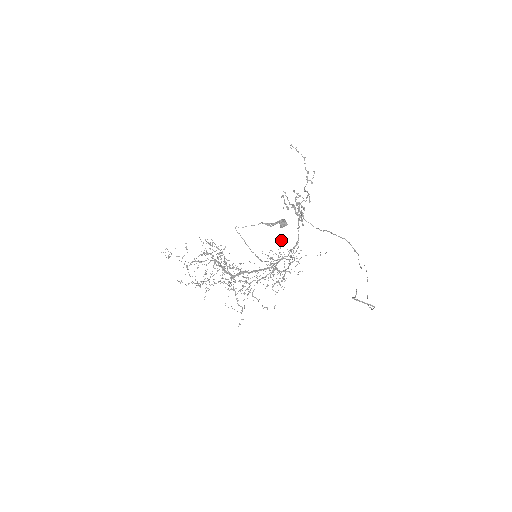
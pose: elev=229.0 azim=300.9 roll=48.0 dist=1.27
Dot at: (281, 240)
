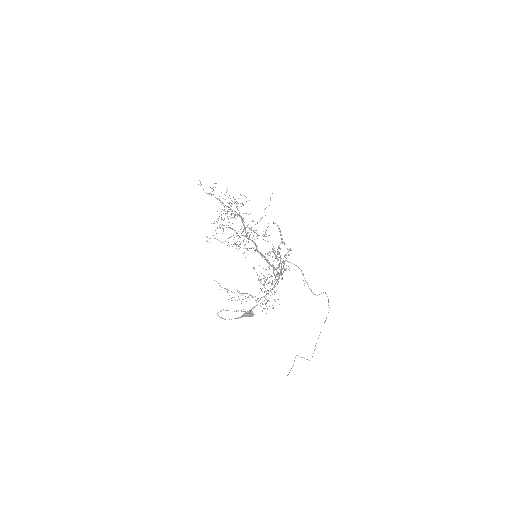
Dot at: (263, 285)
